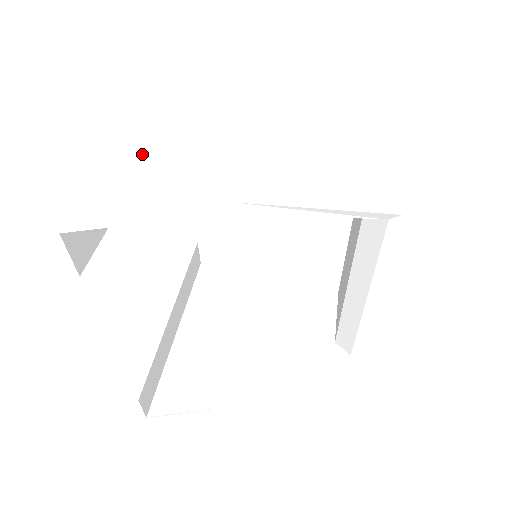
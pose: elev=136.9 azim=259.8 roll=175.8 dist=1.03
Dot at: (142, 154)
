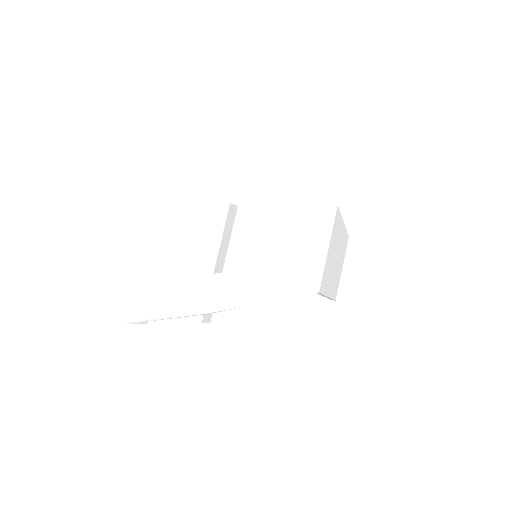
Dot at: (161, 267)
